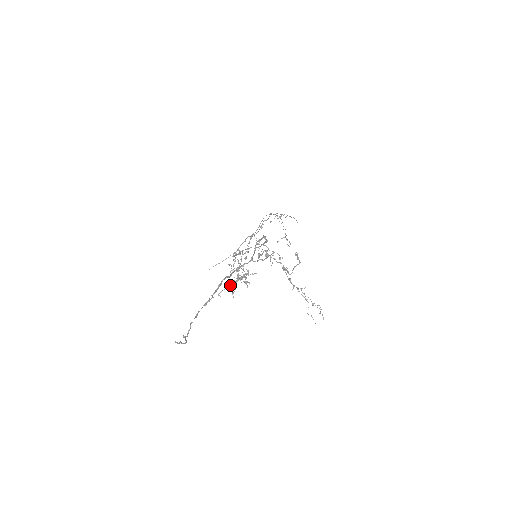
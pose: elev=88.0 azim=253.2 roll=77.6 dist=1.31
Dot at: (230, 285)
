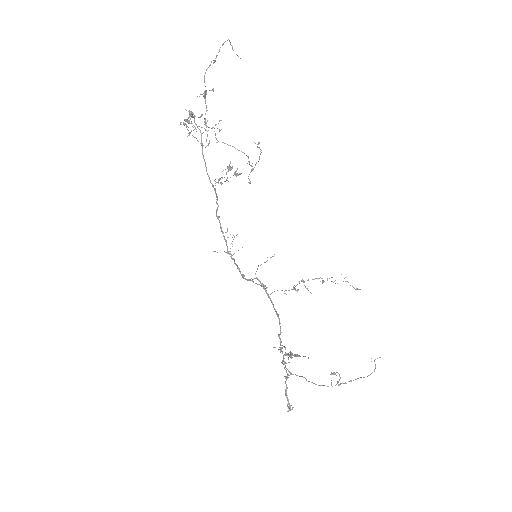
Dot at: occluded
